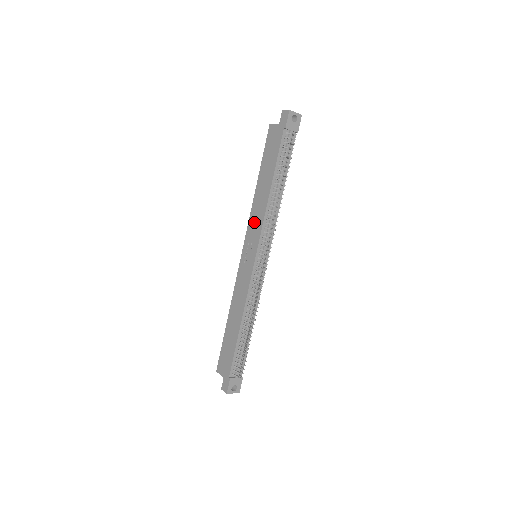
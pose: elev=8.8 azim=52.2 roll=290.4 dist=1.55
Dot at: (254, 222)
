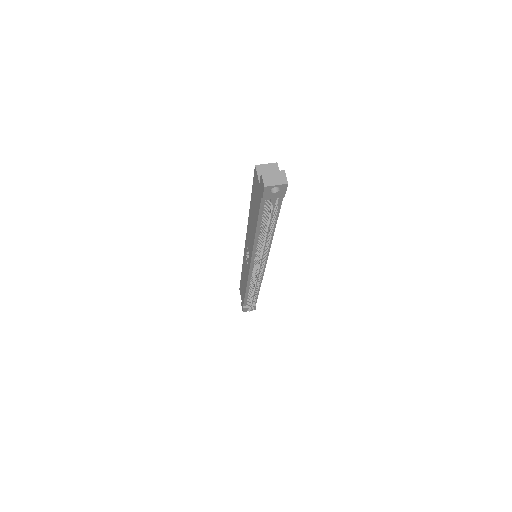
Dot at: (249, 238)
